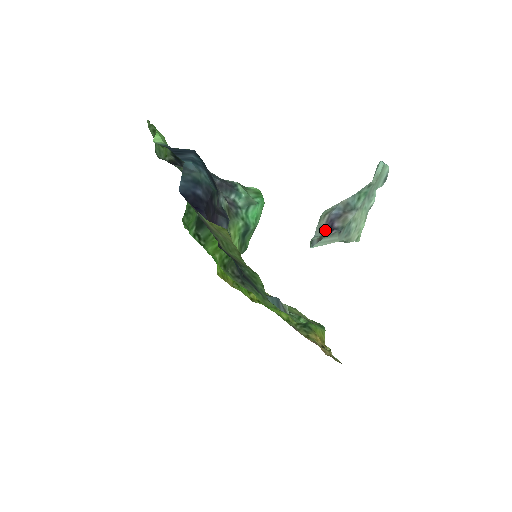
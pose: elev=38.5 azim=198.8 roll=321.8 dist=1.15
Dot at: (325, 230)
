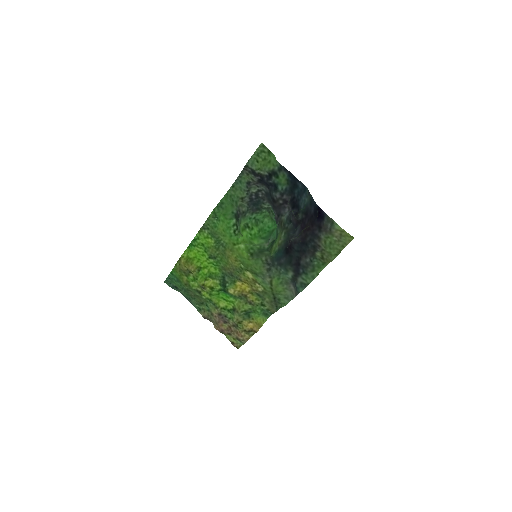
Dot at: occluded
